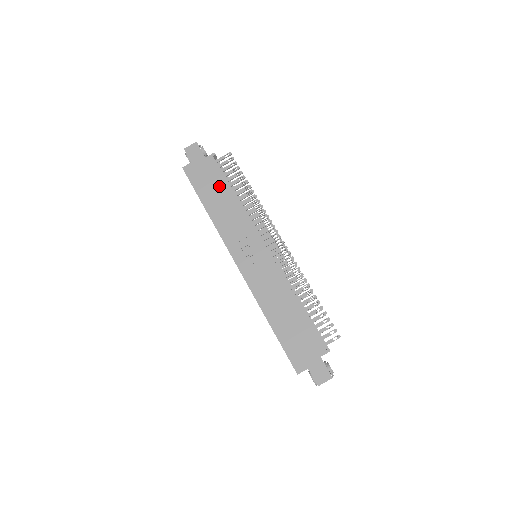
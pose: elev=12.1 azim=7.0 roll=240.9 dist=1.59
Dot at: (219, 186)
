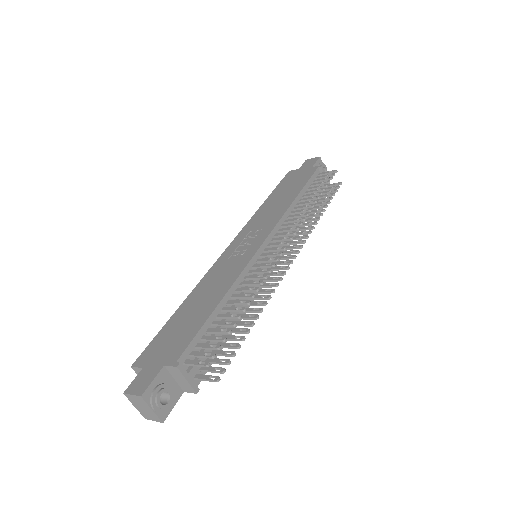
Dot at: (294, 188)
